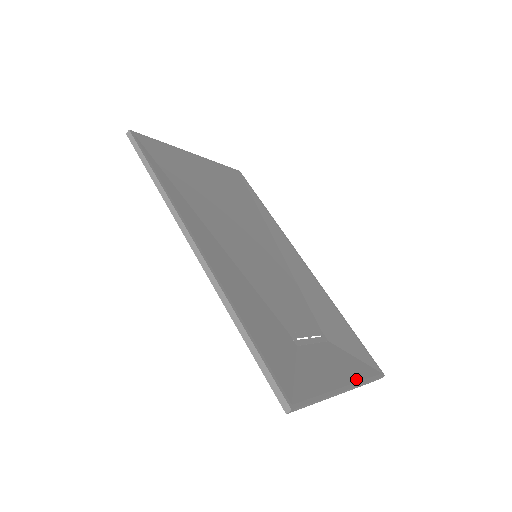
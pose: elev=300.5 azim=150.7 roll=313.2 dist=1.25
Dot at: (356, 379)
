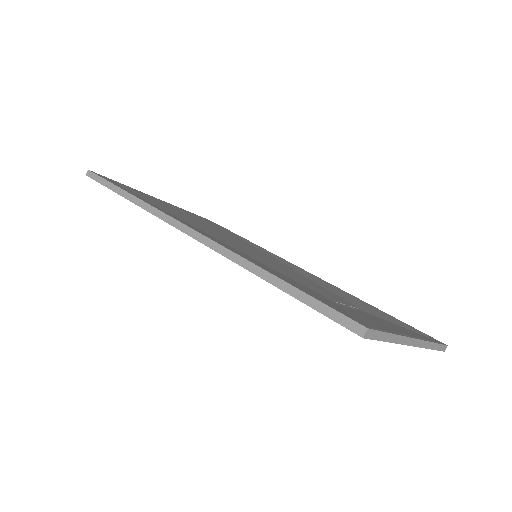
Dot at: (420, 337)
